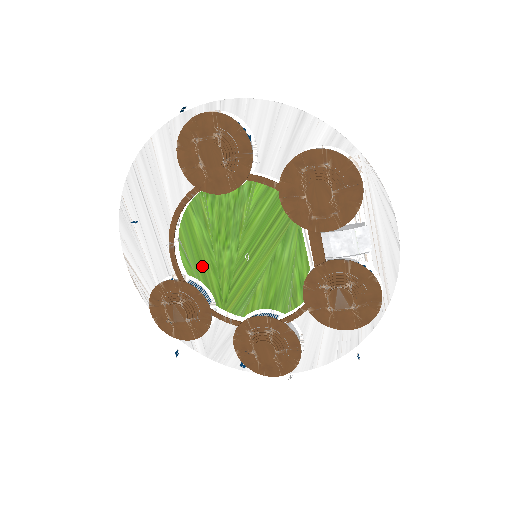
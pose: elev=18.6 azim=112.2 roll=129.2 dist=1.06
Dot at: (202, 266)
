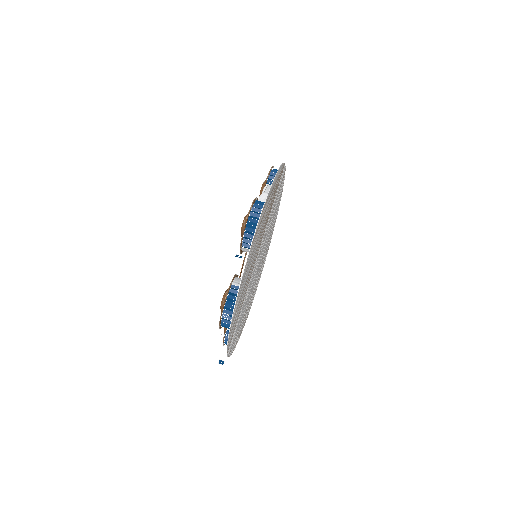
Dot at: occluded
